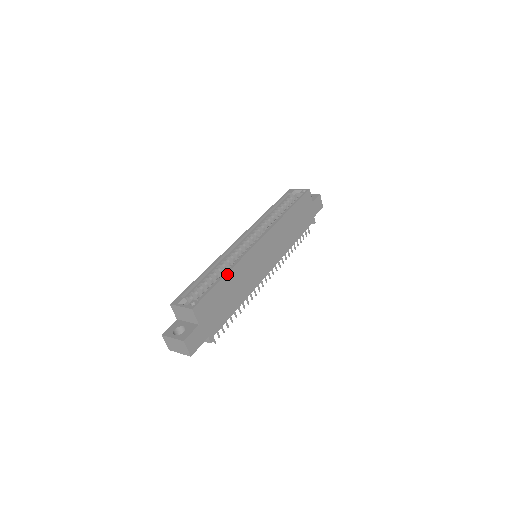
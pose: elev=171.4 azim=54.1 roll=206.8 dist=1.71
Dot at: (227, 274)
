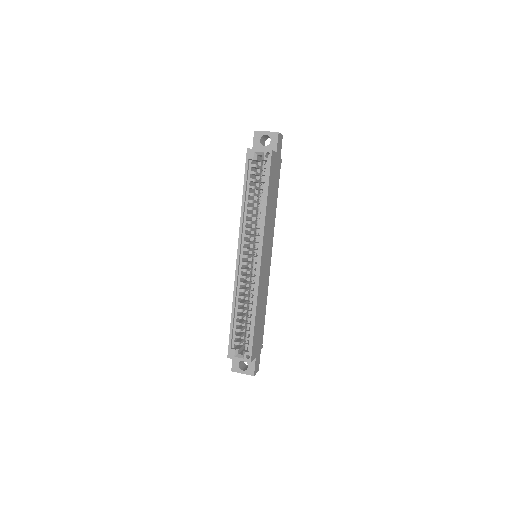
Dot at: (256, 315)
